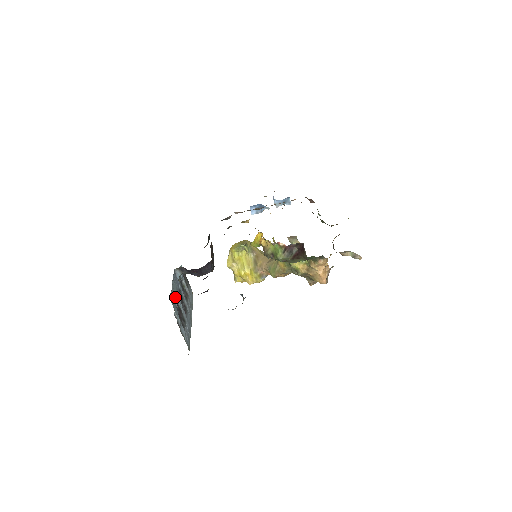
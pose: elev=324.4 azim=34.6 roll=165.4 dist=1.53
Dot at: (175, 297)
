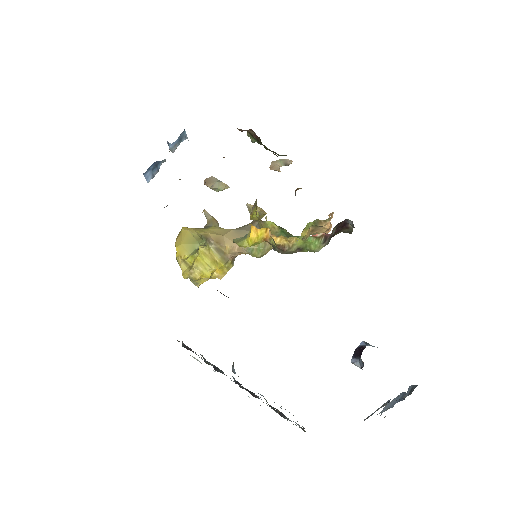
Dot at: occluded
